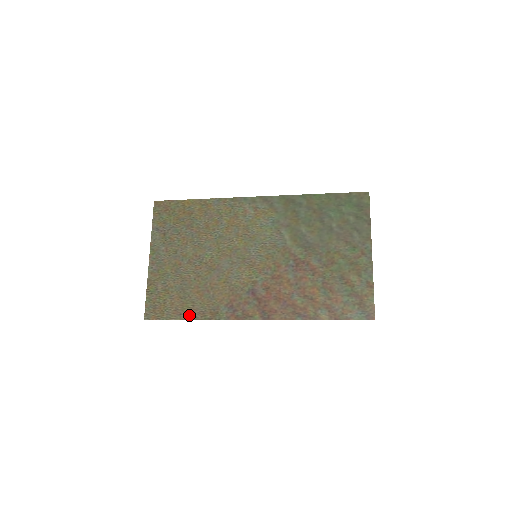
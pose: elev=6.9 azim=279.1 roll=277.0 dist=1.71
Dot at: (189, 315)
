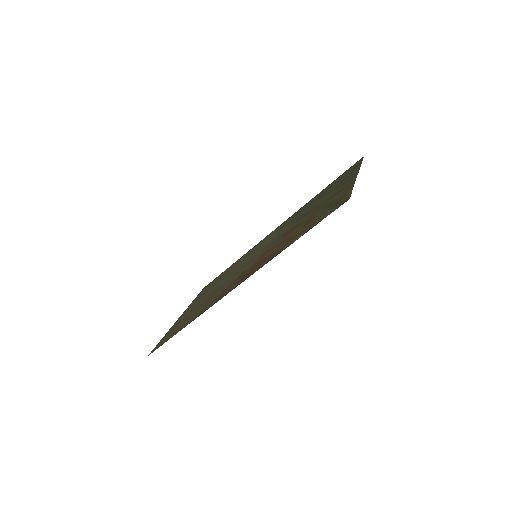
Dot at: (182, 328)
